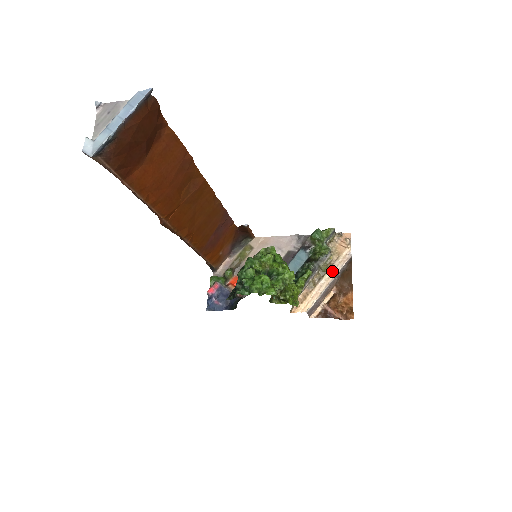
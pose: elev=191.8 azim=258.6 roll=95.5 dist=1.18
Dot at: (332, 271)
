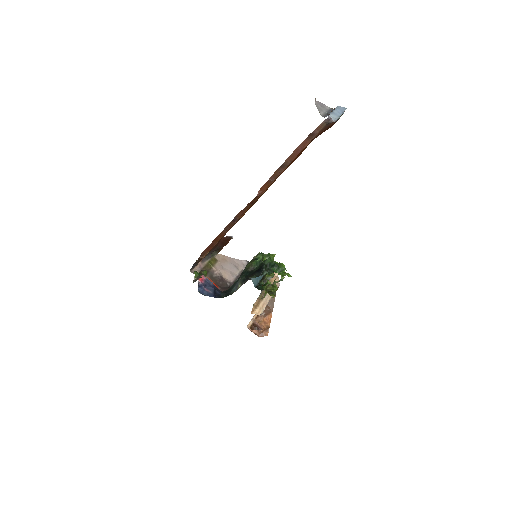
Dot at: occluded
